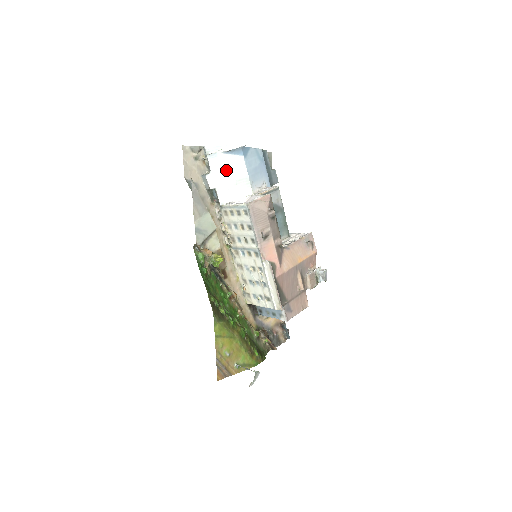
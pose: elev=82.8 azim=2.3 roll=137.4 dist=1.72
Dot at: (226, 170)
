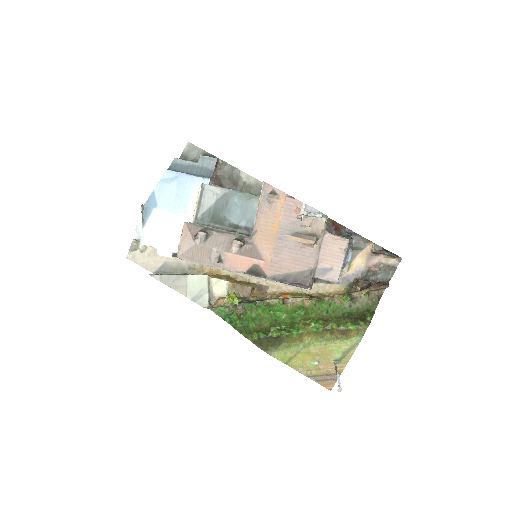
Dot at: (160, 233)
